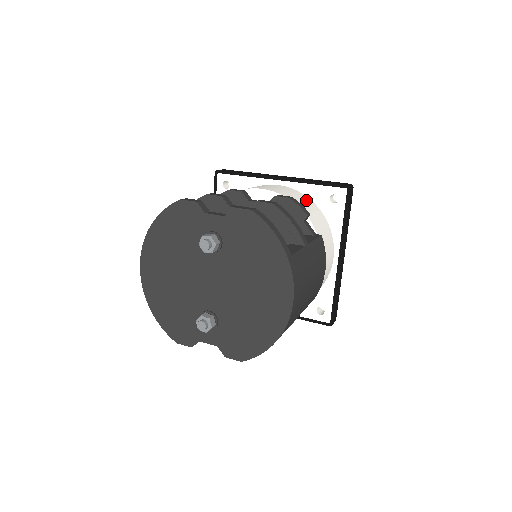
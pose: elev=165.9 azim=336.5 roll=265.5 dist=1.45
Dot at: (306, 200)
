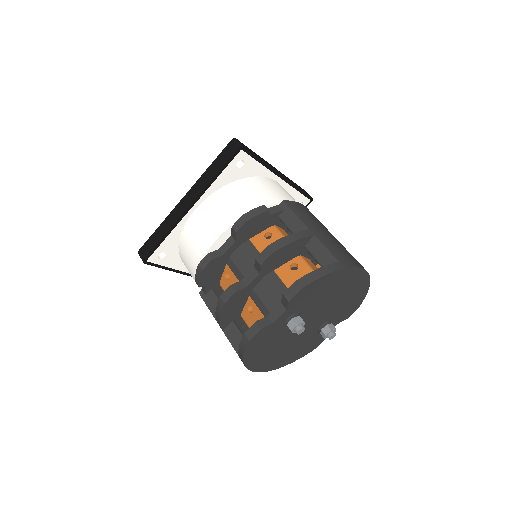
Dot at: (231, 193)
